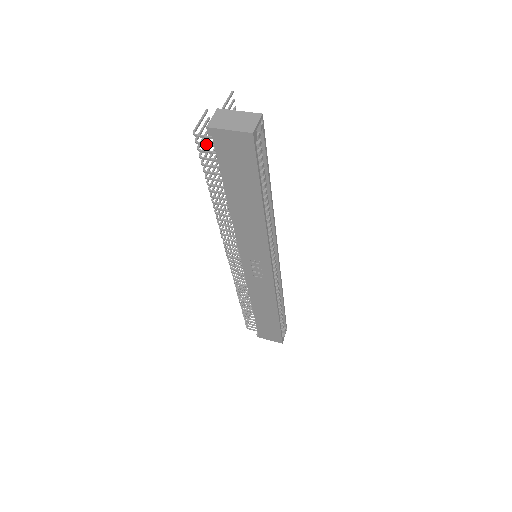
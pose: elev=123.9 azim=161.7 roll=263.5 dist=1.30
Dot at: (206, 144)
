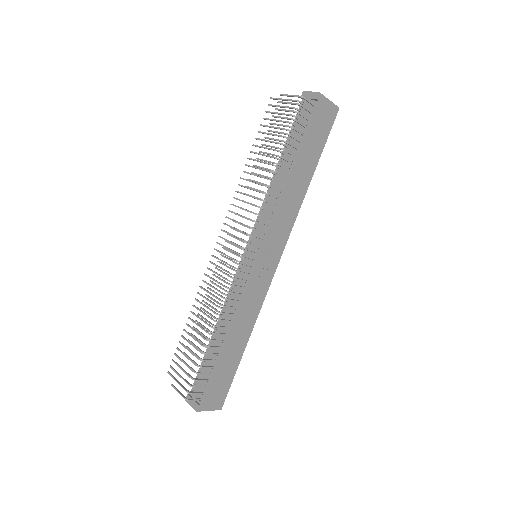
Dot at: occluded
